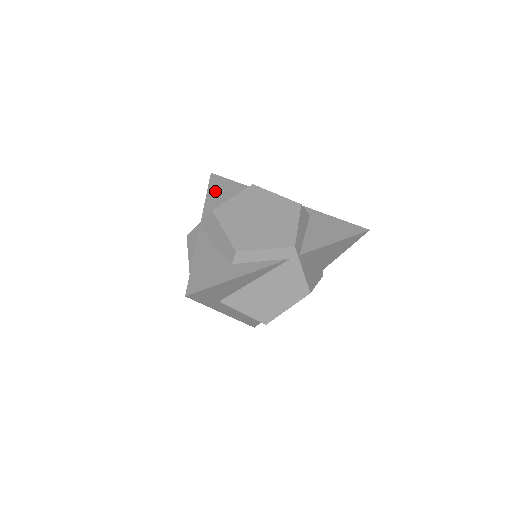
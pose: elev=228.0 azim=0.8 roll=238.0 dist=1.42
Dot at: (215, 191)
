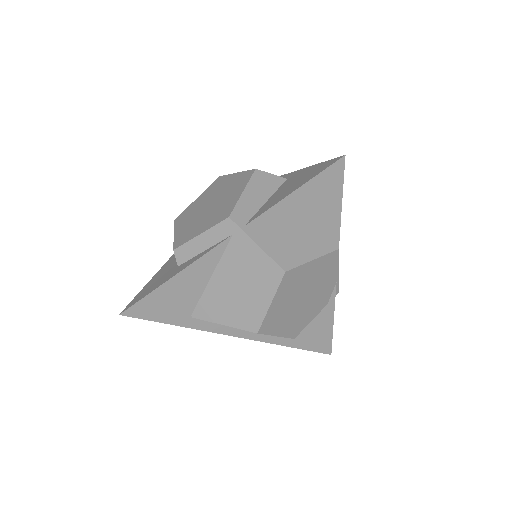
Dot at: occluded
